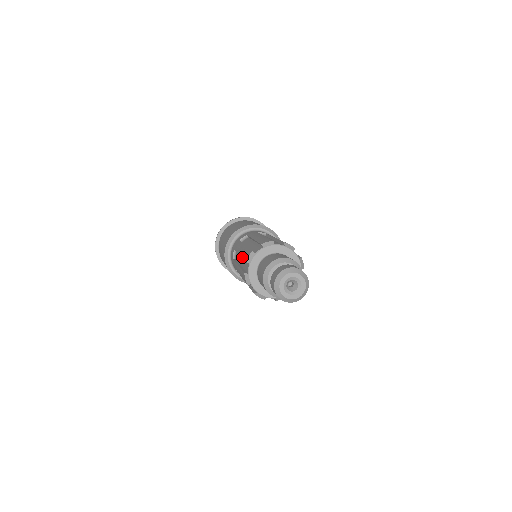
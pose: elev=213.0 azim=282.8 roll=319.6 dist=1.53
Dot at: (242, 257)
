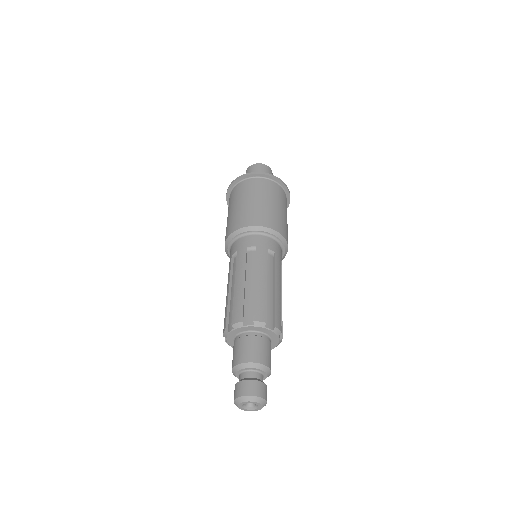
Dot at: occluded
